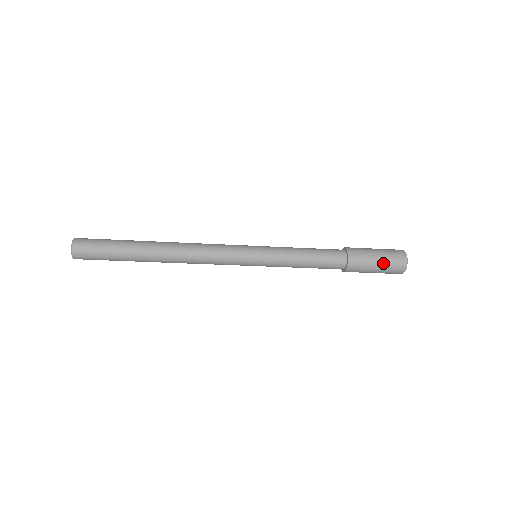
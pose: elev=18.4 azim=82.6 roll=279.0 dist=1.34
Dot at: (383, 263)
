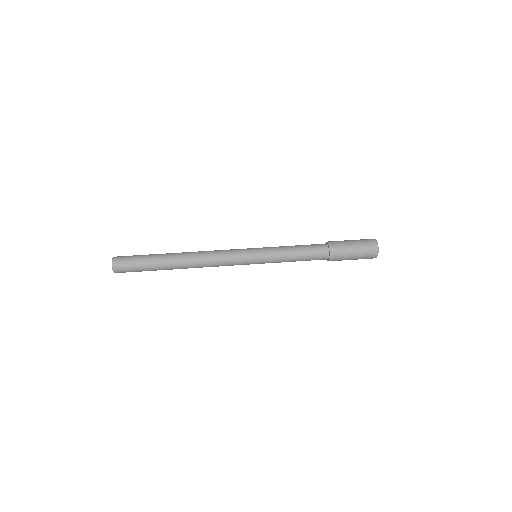
Dot at: (356, 259)
